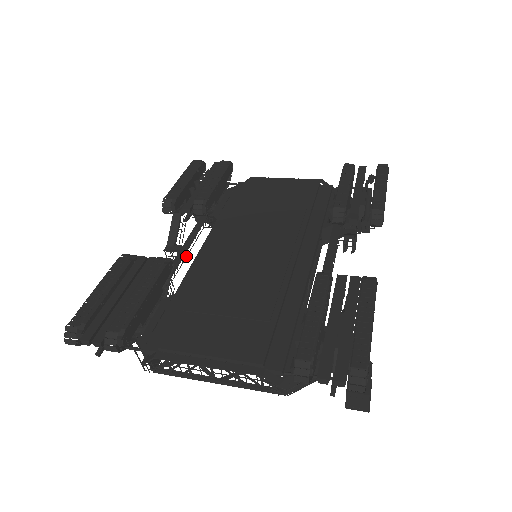
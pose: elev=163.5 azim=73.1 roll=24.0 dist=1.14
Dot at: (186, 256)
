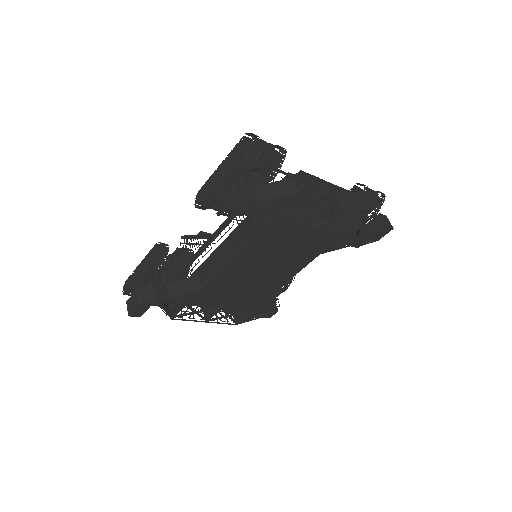
Dot at: (211, 248)
